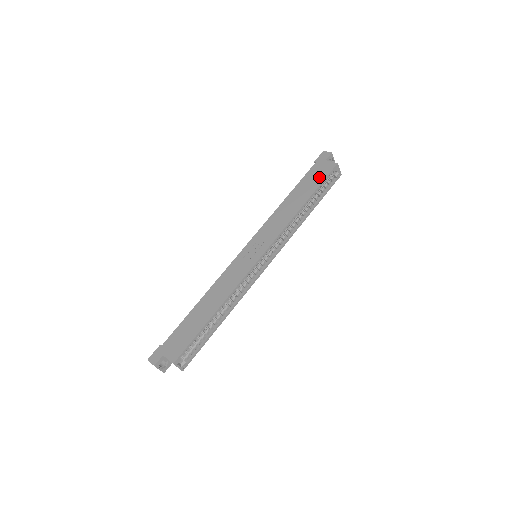
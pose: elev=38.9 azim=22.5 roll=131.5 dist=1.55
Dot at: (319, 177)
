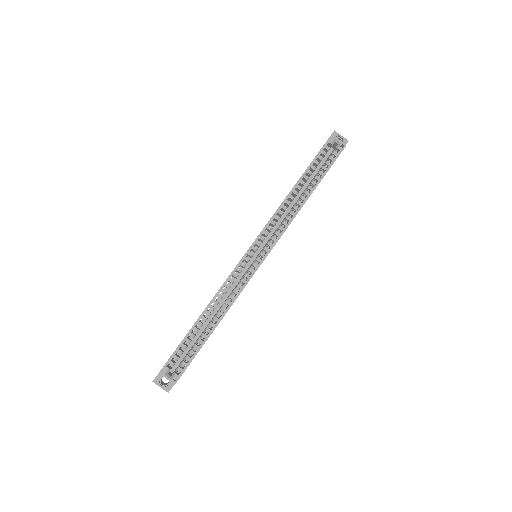
Dot at: occluded
